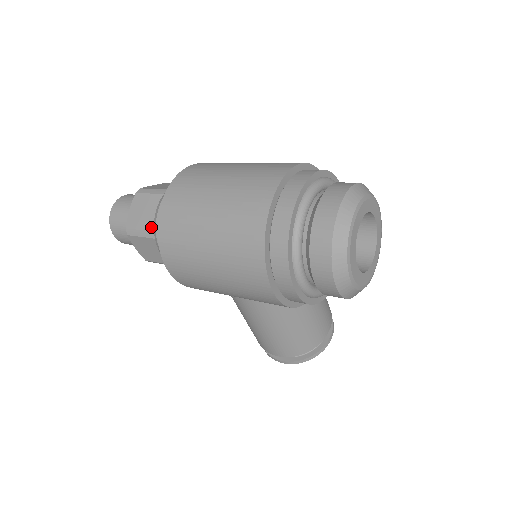
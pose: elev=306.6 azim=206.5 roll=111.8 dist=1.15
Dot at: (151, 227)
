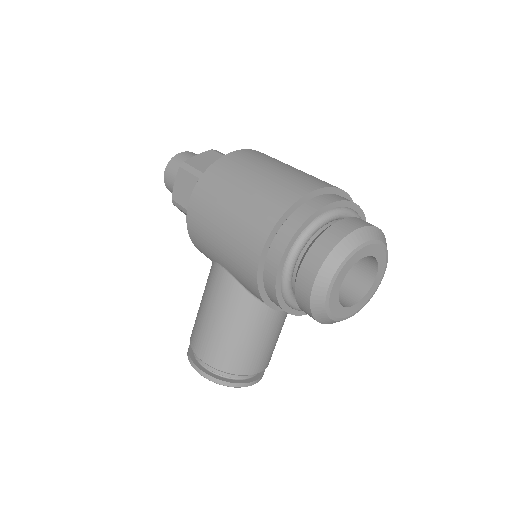
Dot at: (204, 170)
